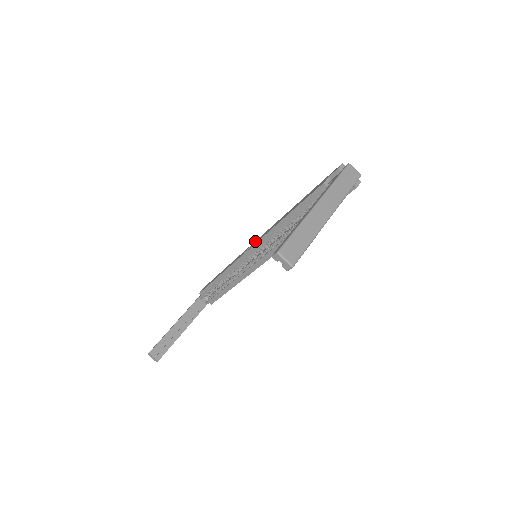
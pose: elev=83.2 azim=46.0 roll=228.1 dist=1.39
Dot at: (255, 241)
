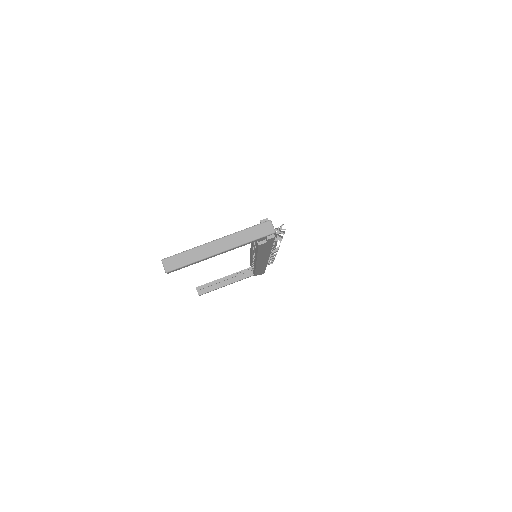
Dot at: occluded
